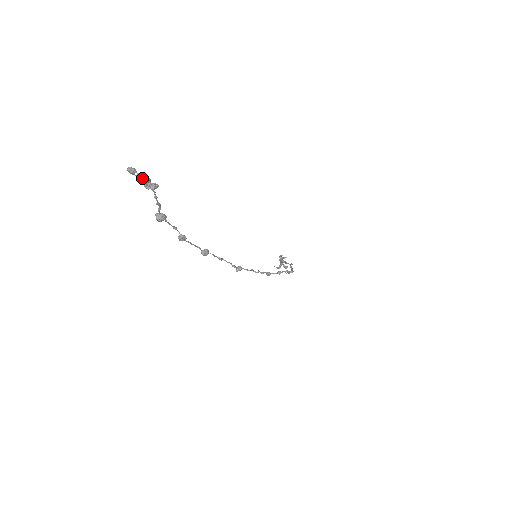
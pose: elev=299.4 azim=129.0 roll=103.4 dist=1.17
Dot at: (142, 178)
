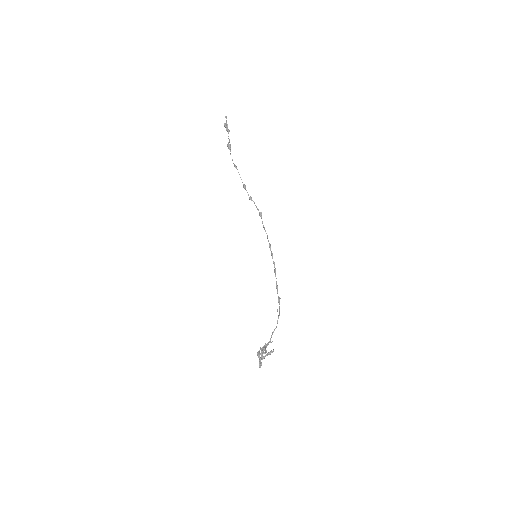
Dot at: (227, 124)
